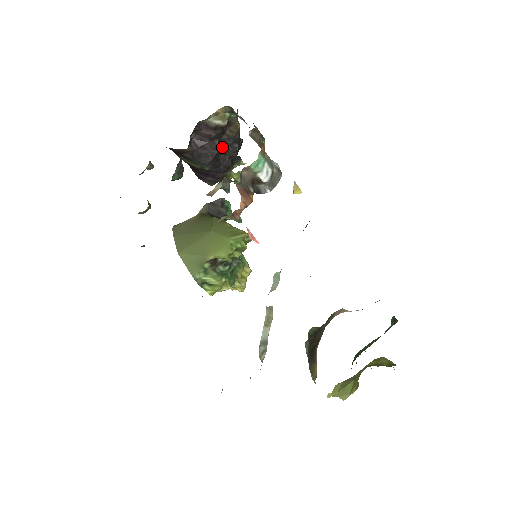
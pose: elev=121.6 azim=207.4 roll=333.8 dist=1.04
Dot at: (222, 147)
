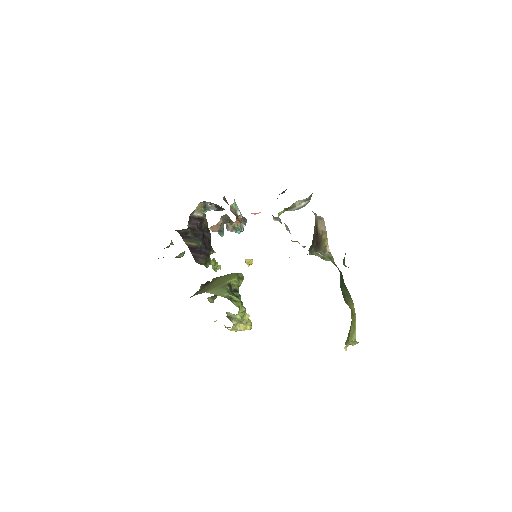
Dot at: (203, 233)
